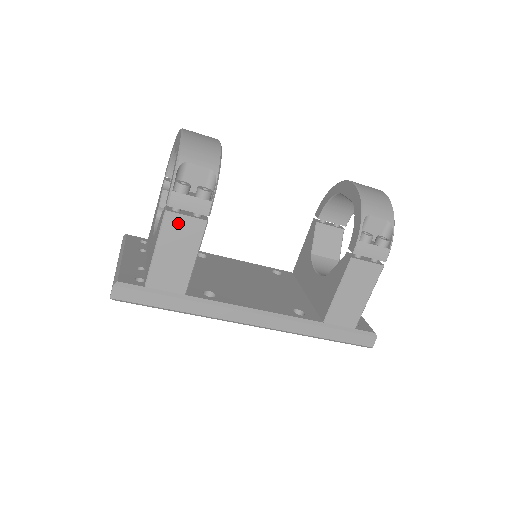
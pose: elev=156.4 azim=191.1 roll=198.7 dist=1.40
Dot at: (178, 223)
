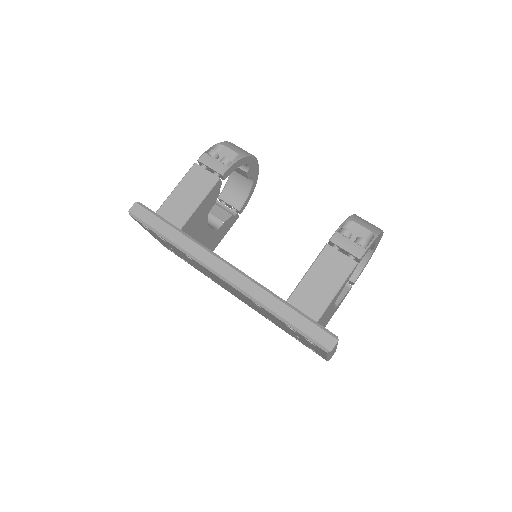
Dot at: (199, 173)
